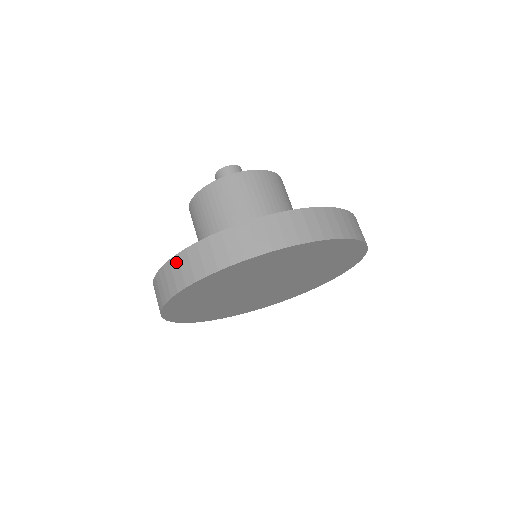
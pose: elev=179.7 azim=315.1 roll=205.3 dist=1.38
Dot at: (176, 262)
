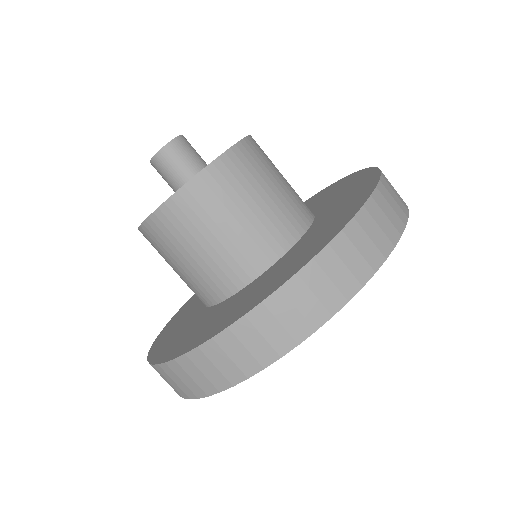
Dot at: (188, 363)
